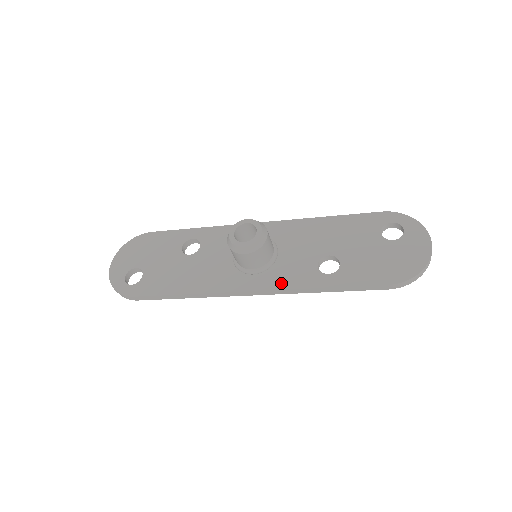
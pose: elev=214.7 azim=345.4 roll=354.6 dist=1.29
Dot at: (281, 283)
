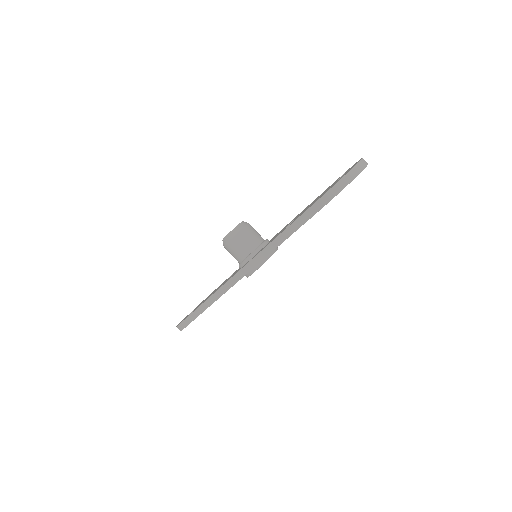
Dot at: occluded
